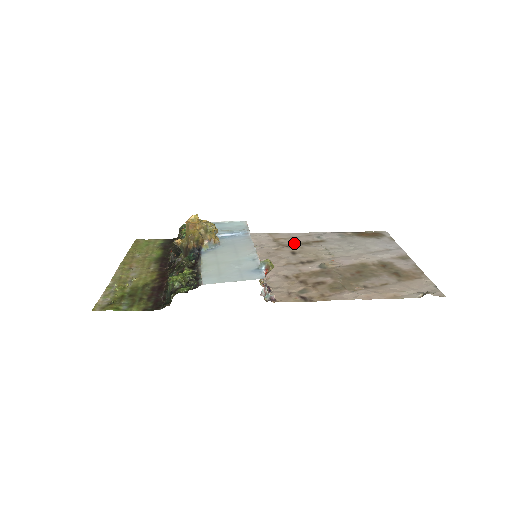
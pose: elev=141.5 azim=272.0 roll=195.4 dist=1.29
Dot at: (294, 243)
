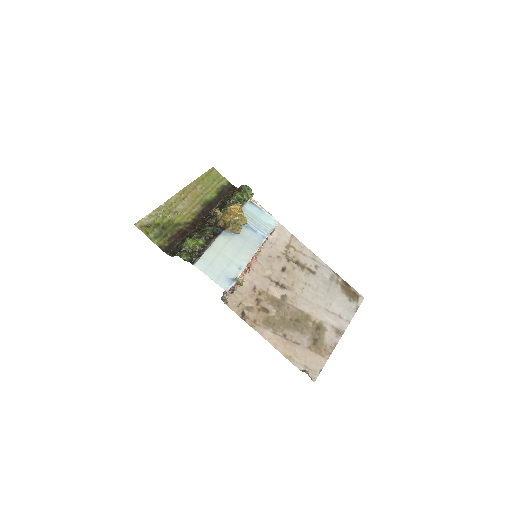
Dot at: (295, 260)
